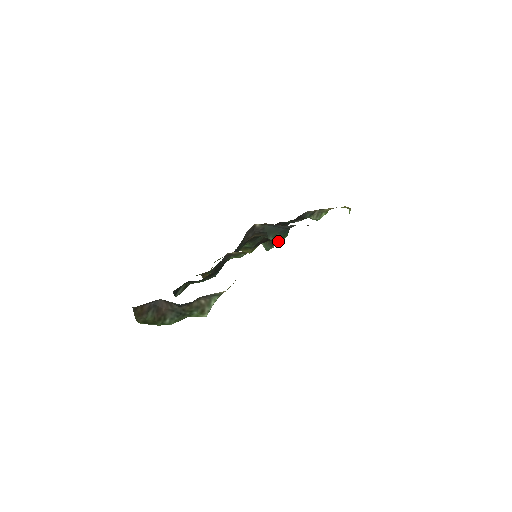
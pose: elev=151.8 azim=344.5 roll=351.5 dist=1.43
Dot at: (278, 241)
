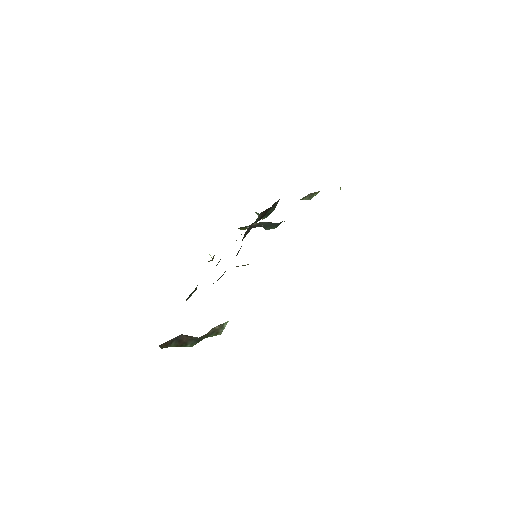
Dot at: occluded
